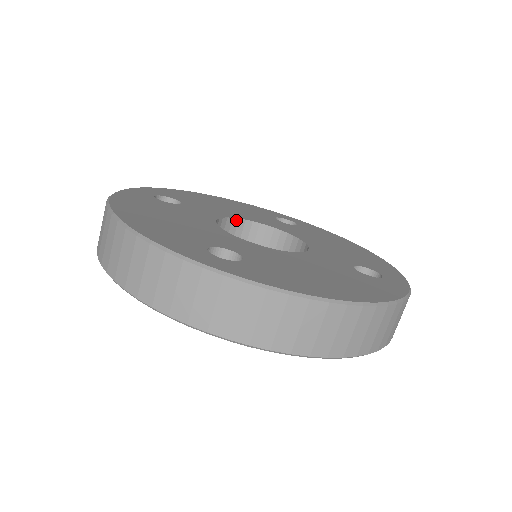
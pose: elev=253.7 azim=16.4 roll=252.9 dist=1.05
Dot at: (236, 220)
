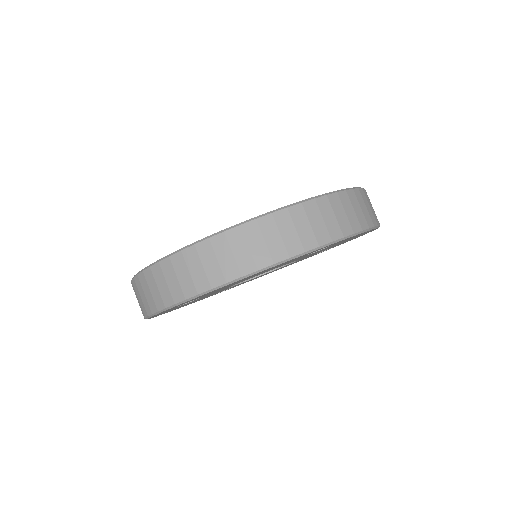
Dot at: occluded
